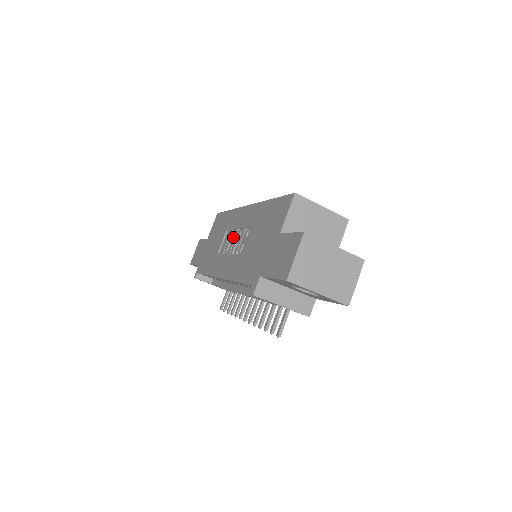
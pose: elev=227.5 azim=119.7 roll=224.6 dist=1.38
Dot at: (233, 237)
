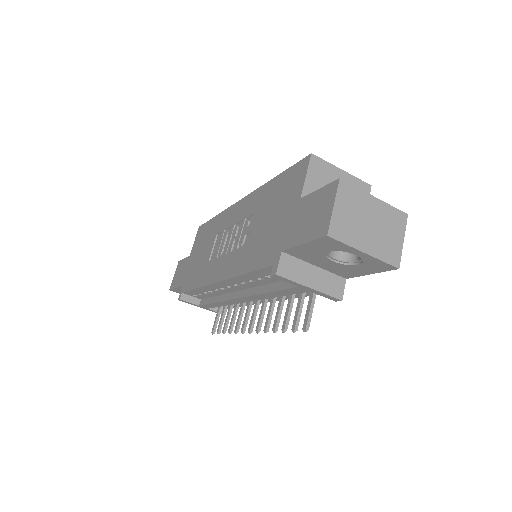
Dot at: (227, 237)
